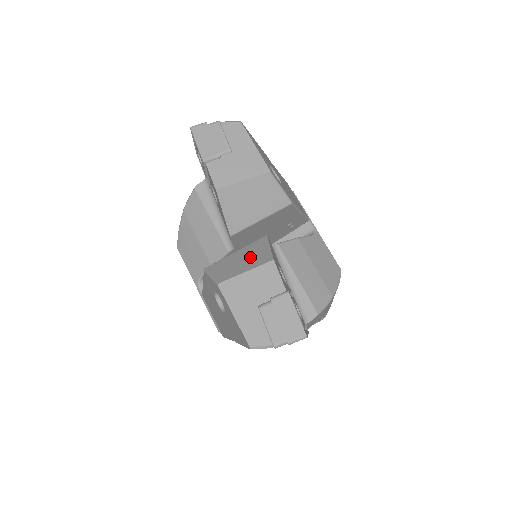
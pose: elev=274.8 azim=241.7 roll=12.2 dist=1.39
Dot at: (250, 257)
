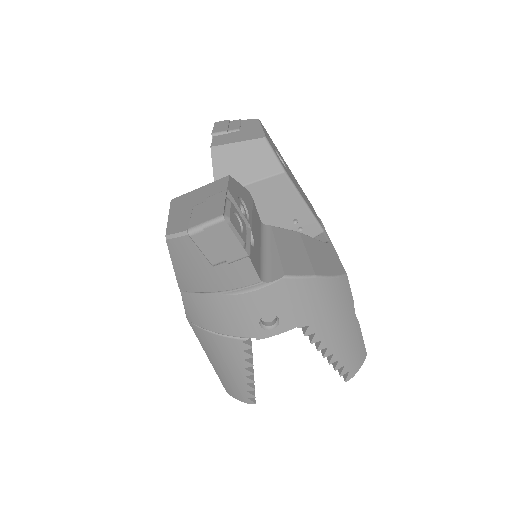
Dot at: occluded
